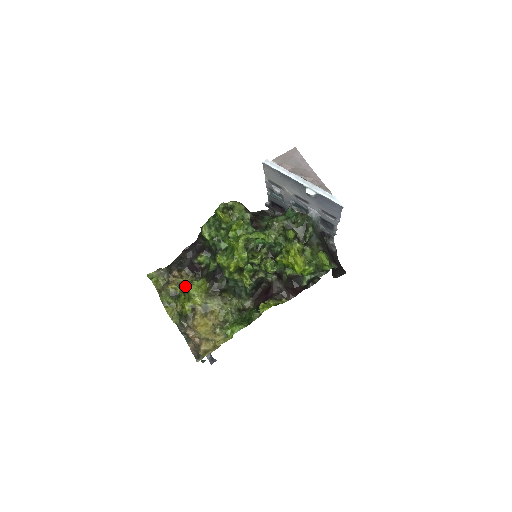
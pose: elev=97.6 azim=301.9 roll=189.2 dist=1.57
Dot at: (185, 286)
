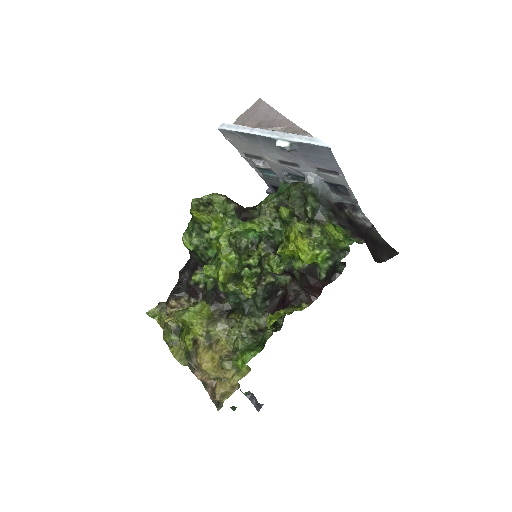
Dot at: (180, 315)
